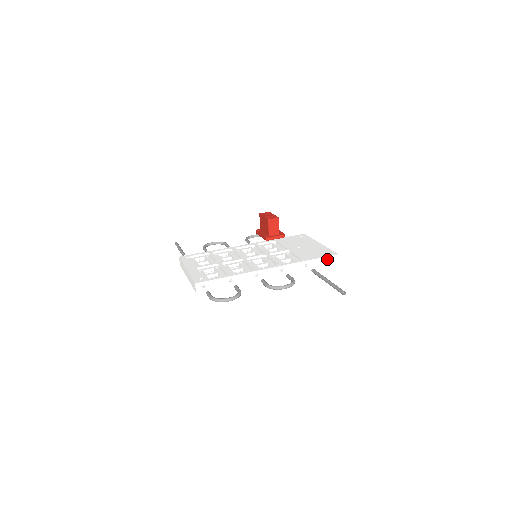
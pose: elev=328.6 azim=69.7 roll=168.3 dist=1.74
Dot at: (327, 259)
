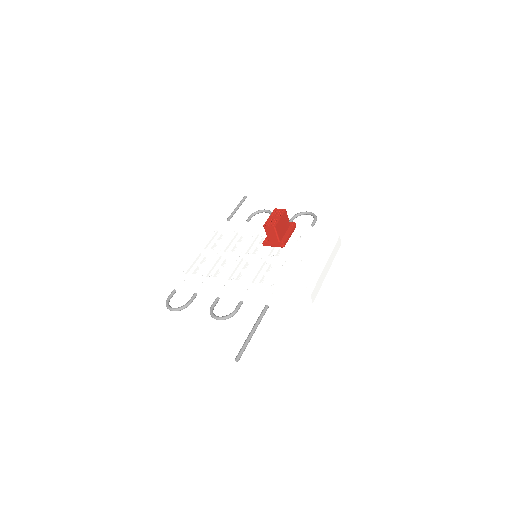
Dot at: (297, 296)
